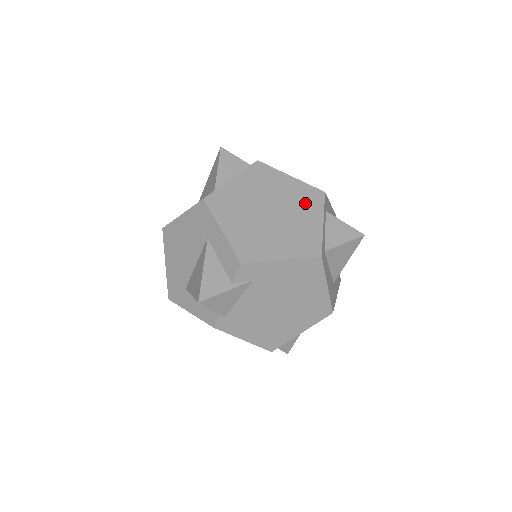
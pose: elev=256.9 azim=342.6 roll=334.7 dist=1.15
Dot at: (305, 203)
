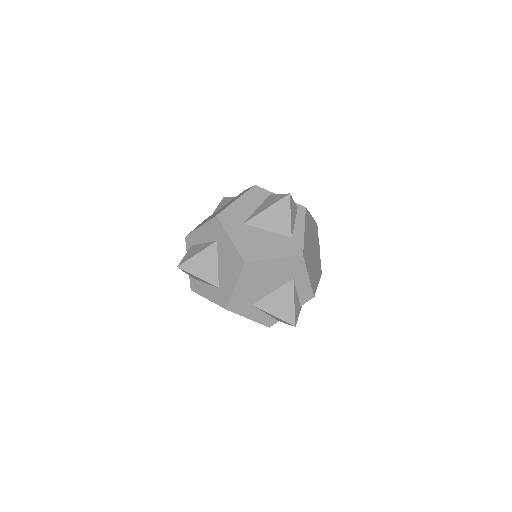
Dot at: (316, 237)
